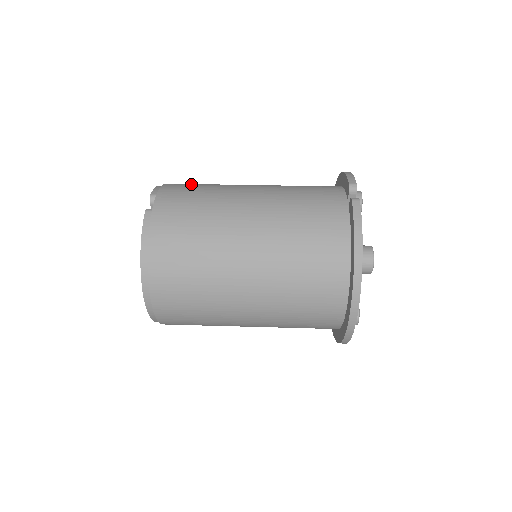
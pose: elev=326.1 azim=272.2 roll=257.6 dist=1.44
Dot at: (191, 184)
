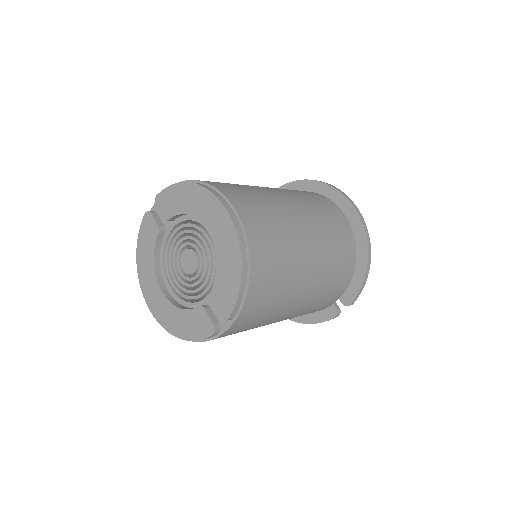
Dot at: occluded
